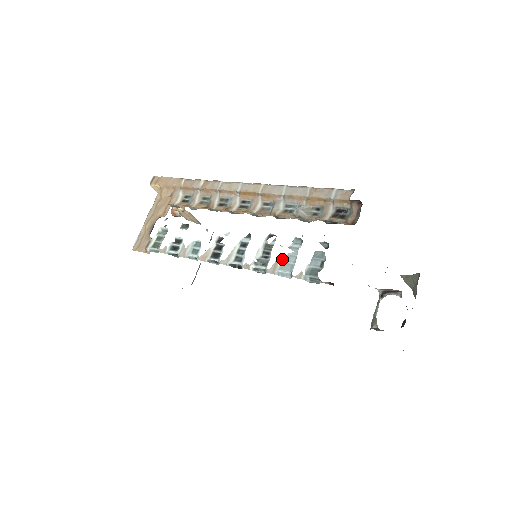
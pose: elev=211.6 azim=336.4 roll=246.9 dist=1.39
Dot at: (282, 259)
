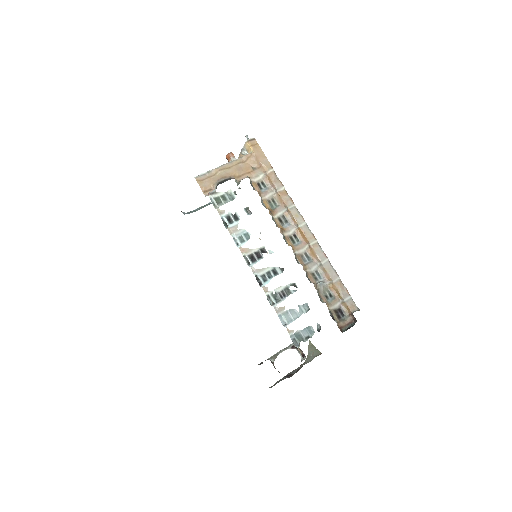
Dot at: (289, 309)
